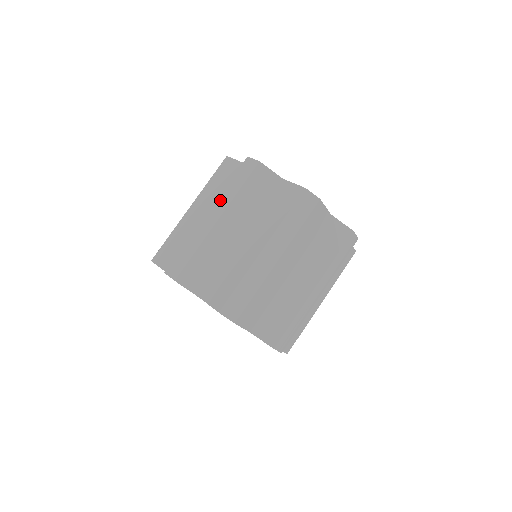
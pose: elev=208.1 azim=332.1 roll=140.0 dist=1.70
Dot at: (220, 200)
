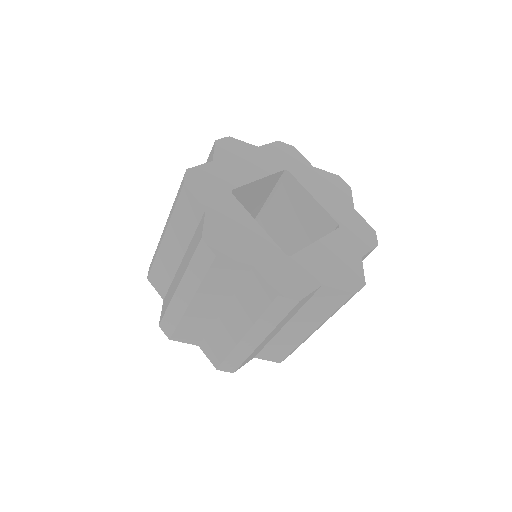
Dot at: (186, 281)
